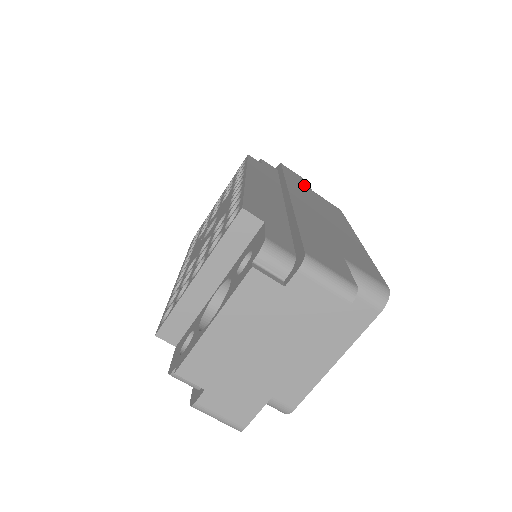
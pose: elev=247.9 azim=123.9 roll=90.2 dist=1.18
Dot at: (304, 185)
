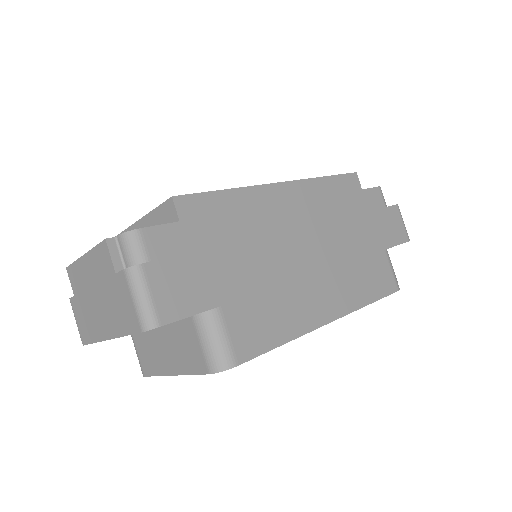
Dot at: (380, 239)
